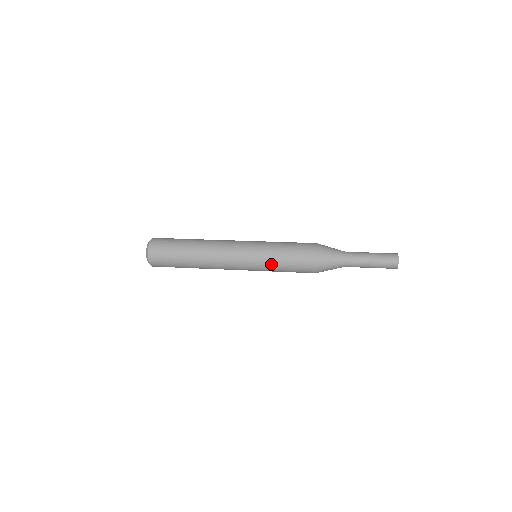
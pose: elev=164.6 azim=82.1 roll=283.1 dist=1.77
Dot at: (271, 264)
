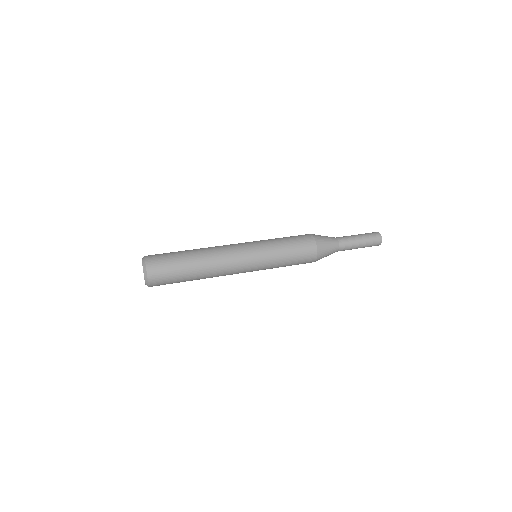
Dot at: occluded
